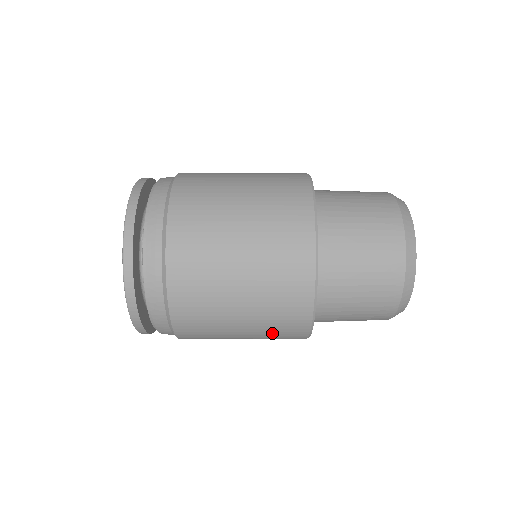
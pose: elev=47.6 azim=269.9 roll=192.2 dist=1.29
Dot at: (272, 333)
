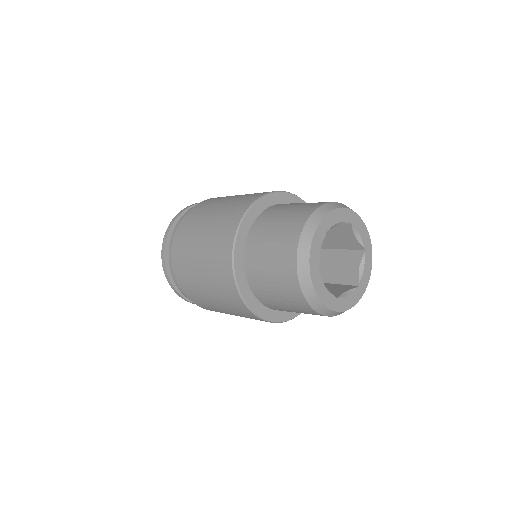
Dot at: occluded
